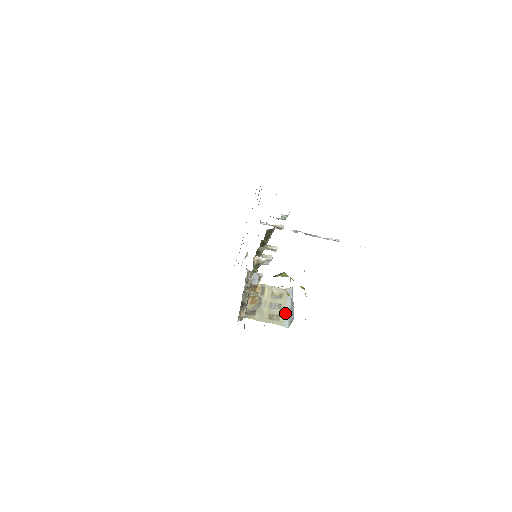
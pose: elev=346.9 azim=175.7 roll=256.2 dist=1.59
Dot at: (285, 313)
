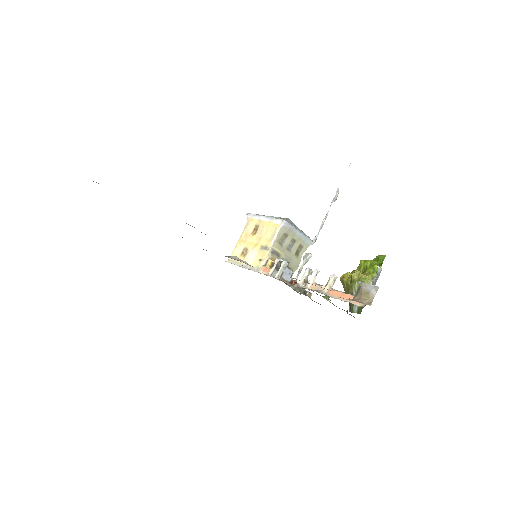
Dot at: (302, 239)
